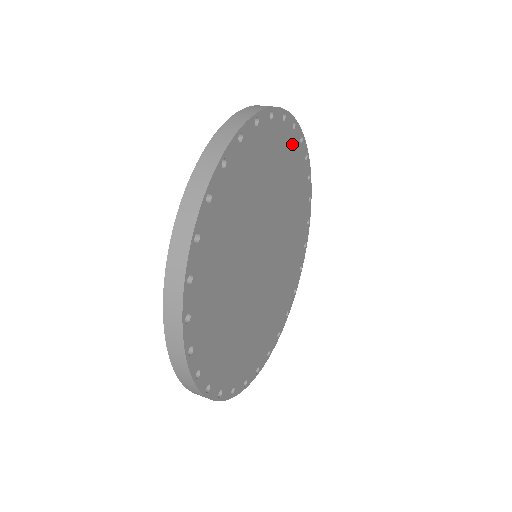
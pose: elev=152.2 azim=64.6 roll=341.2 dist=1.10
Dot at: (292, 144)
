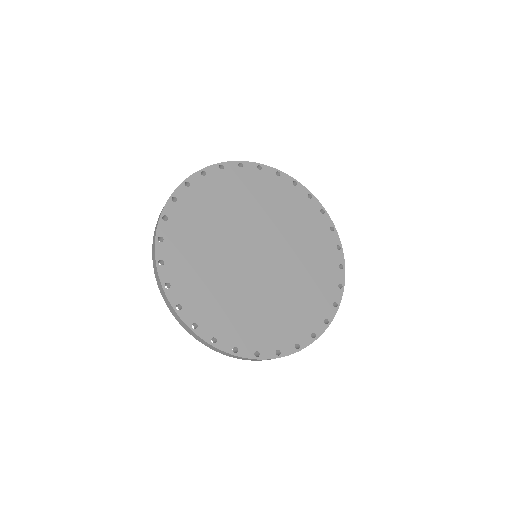
Dot at: (280, 185)
